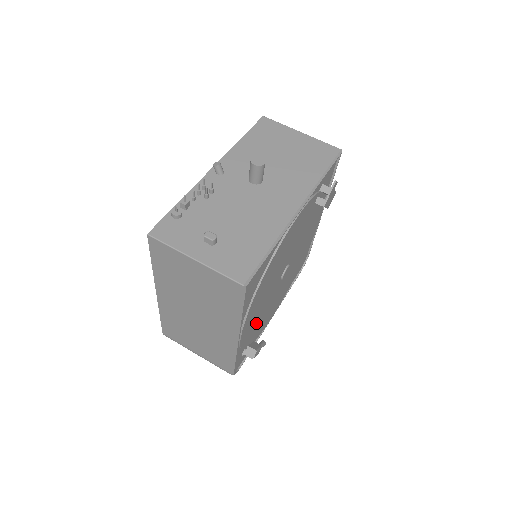
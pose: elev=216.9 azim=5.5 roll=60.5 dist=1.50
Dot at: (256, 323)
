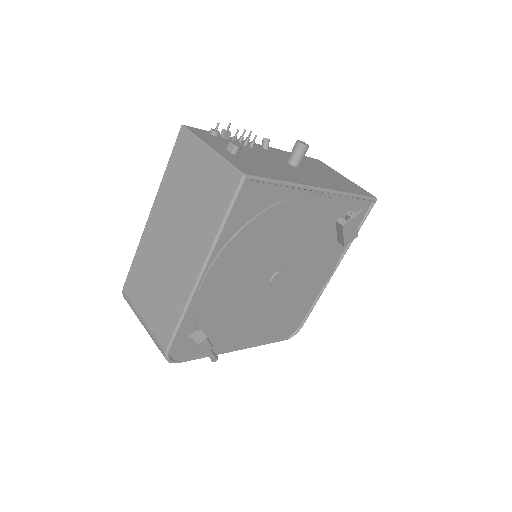
Dot at: (223, 302)
